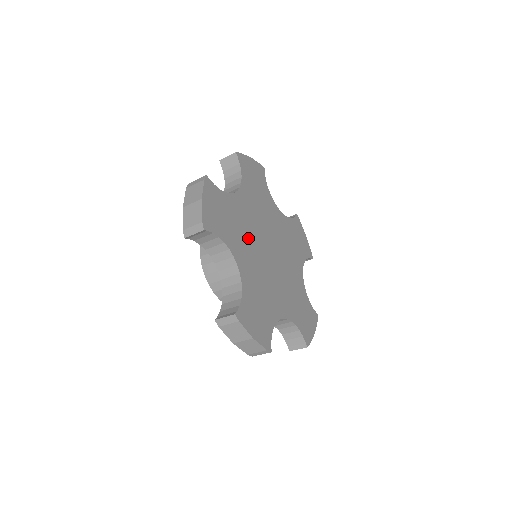
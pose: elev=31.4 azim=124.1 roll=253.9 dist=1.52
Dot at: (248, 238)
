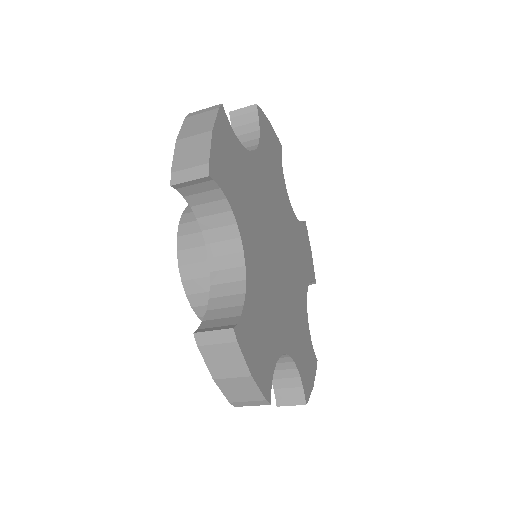
Dot at: (259, 221)
